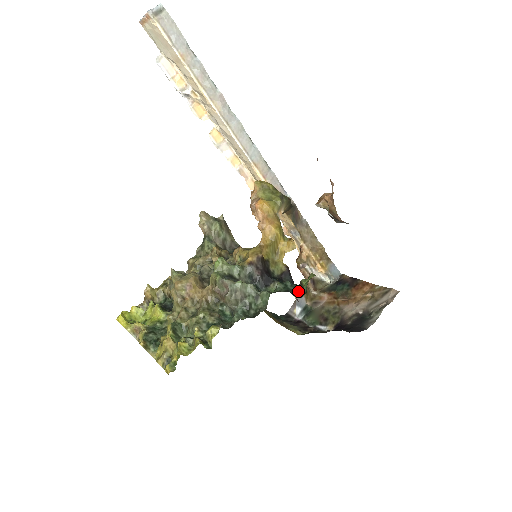
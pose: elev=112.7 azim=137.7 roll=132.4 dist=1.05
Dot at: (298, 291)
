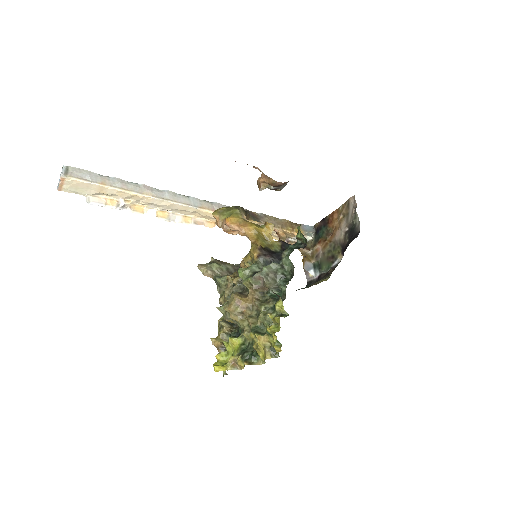
Dot at: (301, 244)
